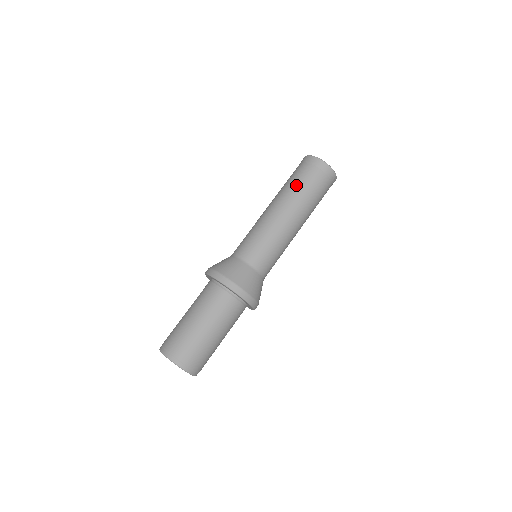
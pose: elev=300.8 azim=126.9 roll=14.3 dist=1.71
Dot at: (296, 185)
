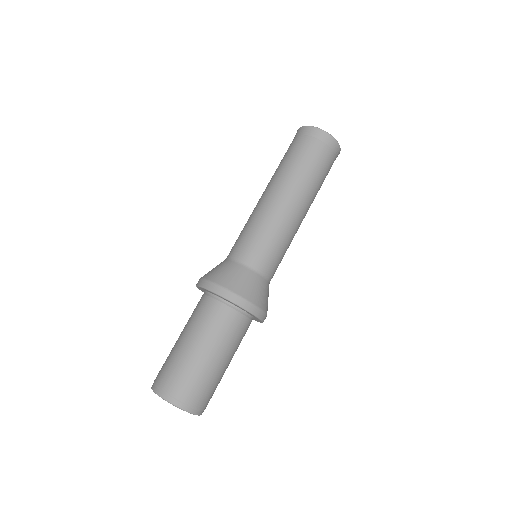
Dot at: (297, 164)
